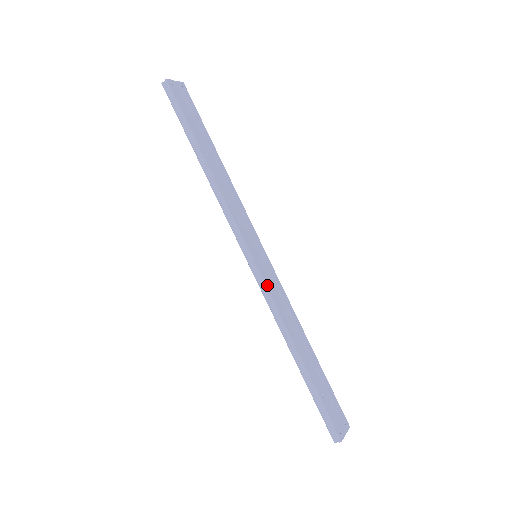
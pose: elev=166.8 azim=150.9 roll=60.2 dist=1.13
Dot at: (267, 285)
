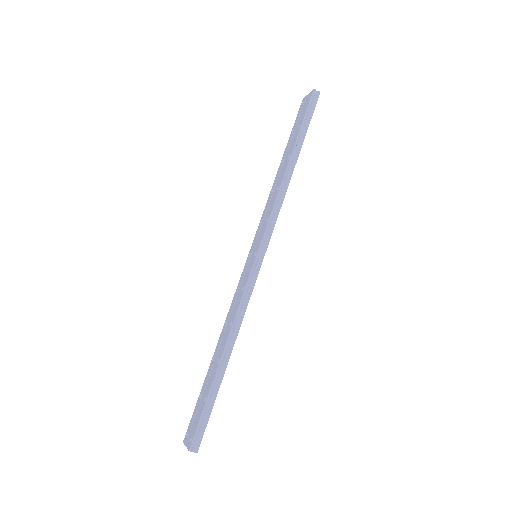
Dot at: (254, 285)
